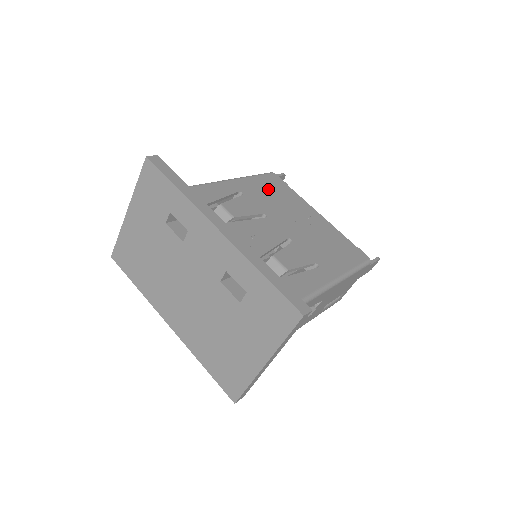
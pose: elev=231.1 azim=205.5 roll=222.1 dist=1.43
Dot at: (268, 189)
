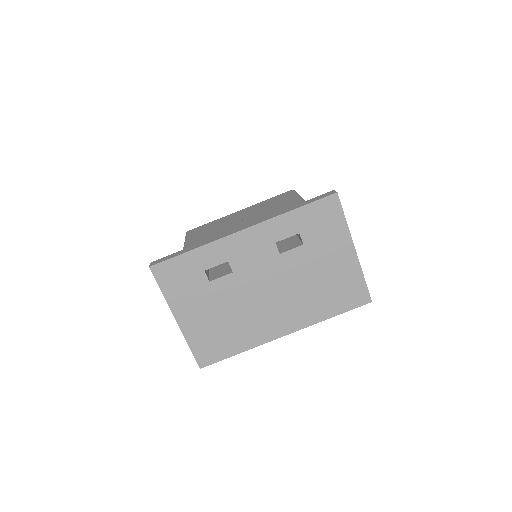
Dot at: (203, 232)
